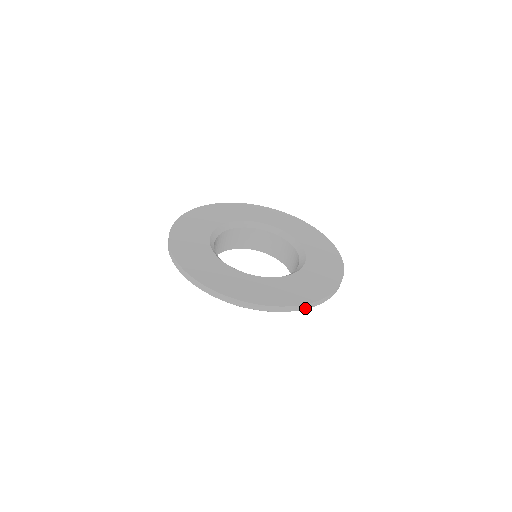
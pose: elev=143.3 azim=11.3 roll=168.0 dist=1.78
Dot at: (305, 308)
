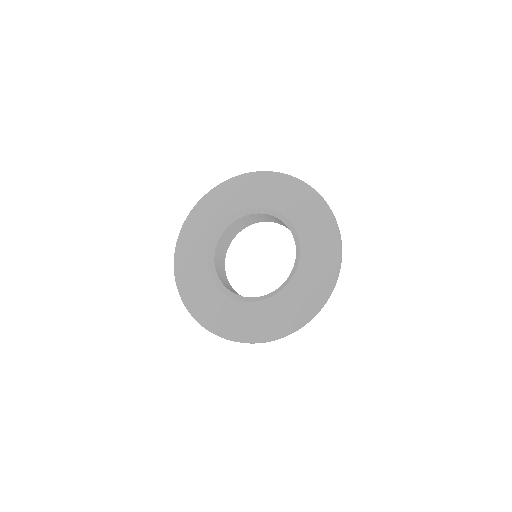
Dot at: (300, 328)
